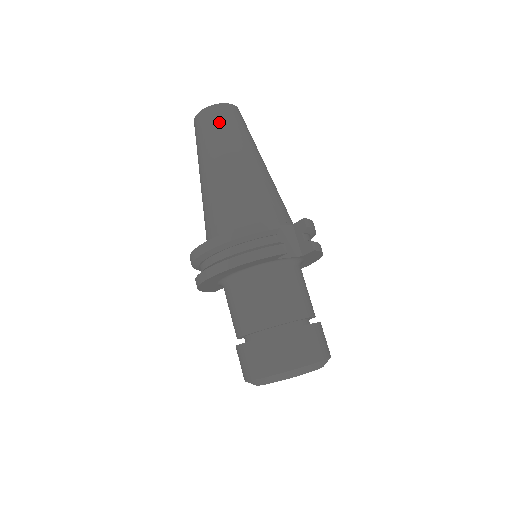
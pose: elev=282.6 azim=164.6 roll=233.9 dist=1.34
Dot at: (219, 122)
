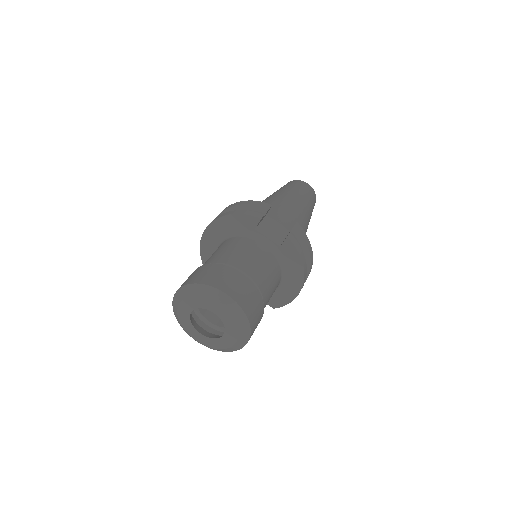
Dot at: (291, 184)
